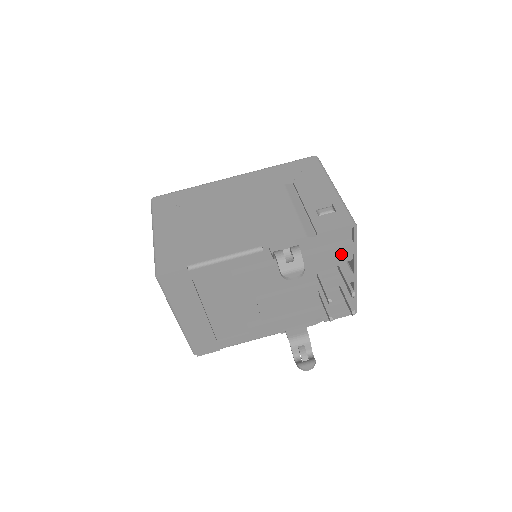
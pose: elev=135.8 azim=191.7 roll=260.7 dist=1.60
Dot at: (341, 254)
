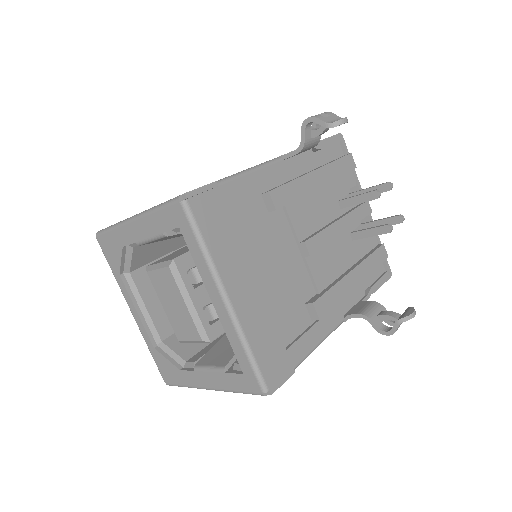
Dot at: (347, 167)
